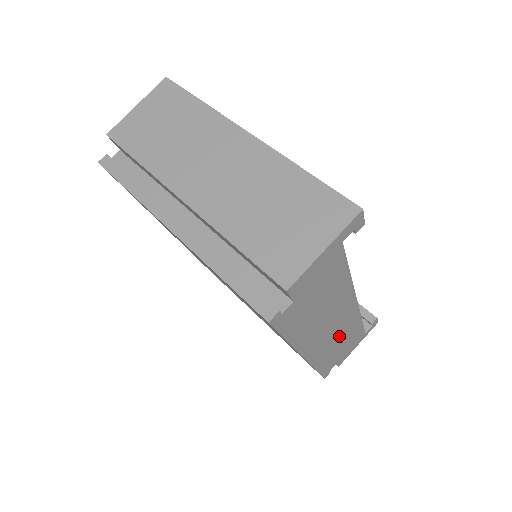
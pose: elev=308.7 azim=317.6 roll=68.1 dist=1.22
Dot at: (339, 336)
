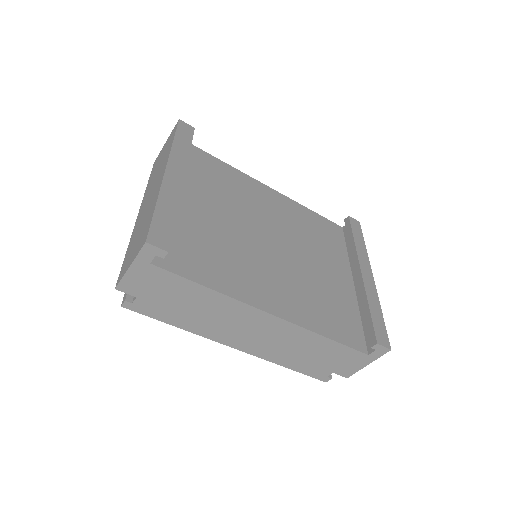
Dot at: (287, 343)
